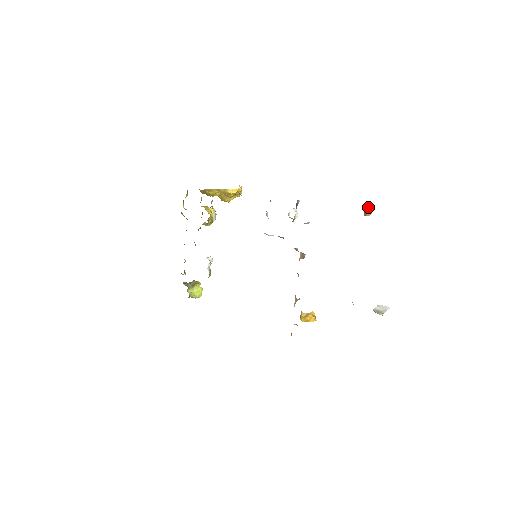
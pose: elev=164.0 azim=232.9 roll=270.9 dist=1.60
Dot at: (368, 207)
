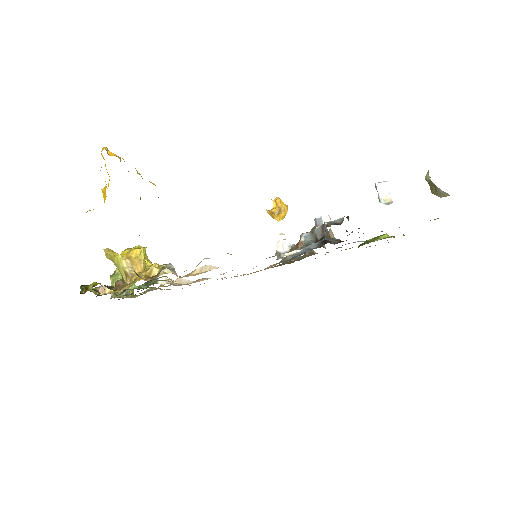
Dot at: (449, 195)
